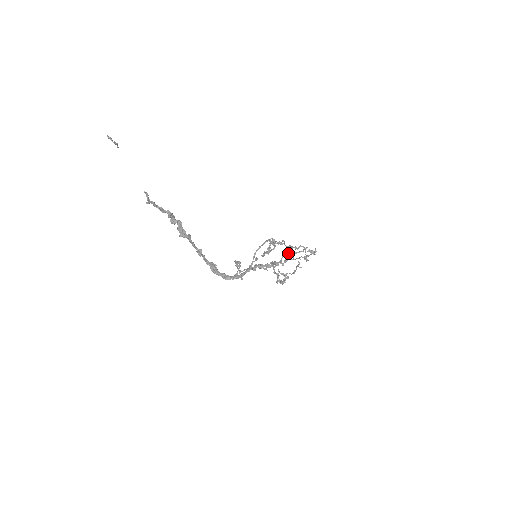
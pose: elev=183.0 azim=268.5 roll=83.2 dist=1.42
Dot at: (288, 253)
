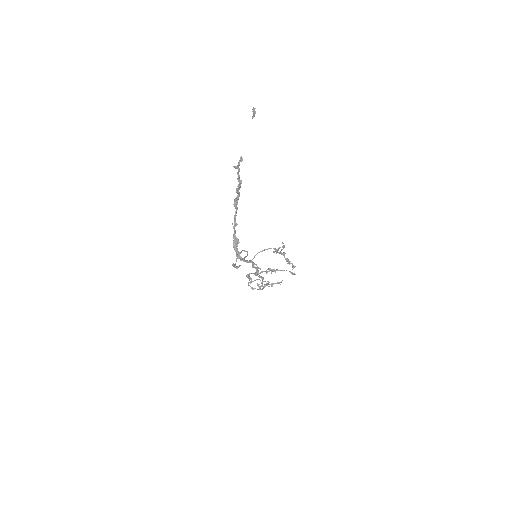
Dot at: occluded
